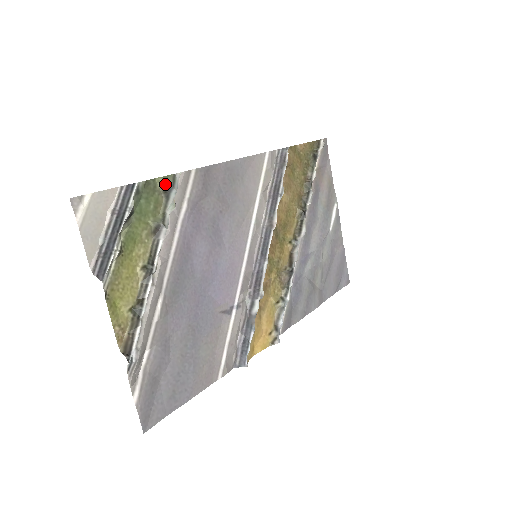
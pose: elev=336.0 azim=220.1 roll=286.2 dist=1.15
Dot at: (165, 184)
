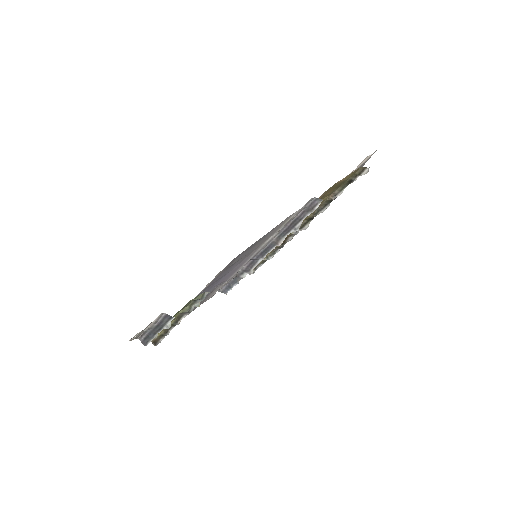
Dot at: (195, 299)
